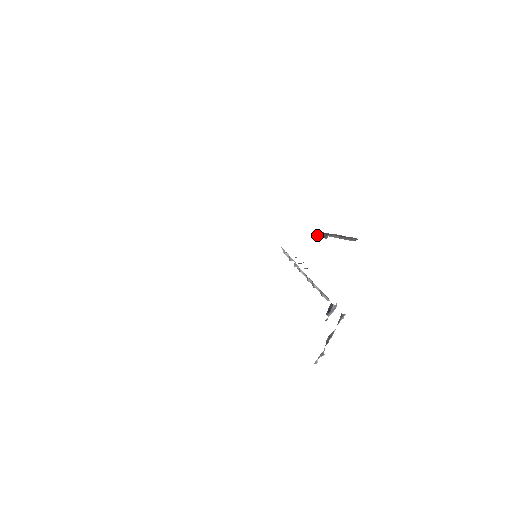
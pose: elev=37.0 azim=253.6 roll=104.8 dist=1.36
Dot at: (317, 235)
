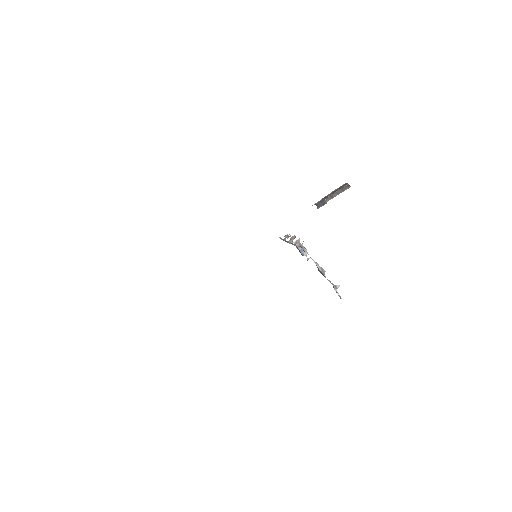
Dot at: (318, 207)
